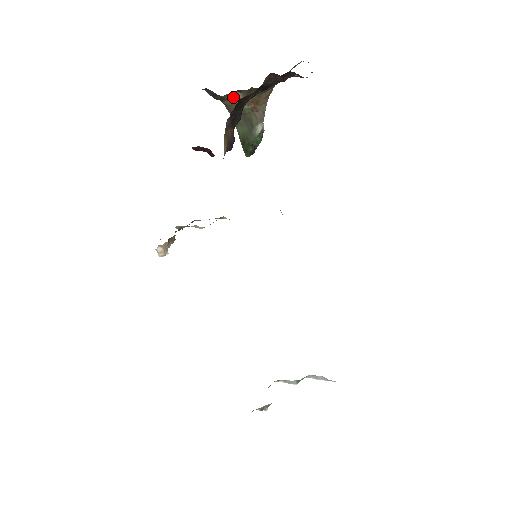
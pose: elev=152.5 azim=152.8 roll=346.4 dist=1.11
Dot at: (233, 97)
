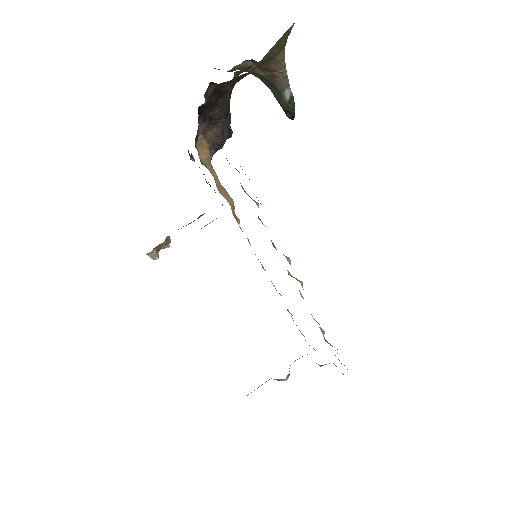
Dot at: (245, 66)
